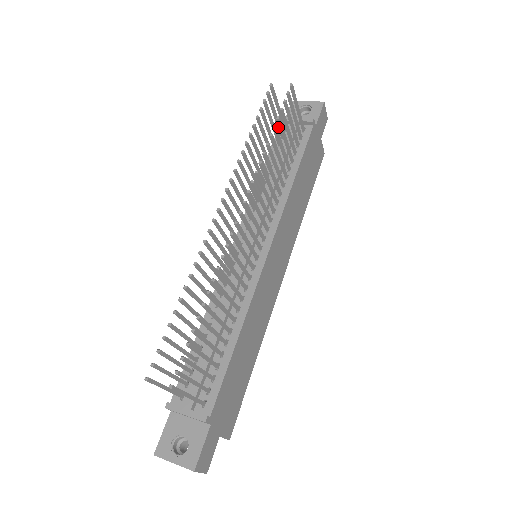
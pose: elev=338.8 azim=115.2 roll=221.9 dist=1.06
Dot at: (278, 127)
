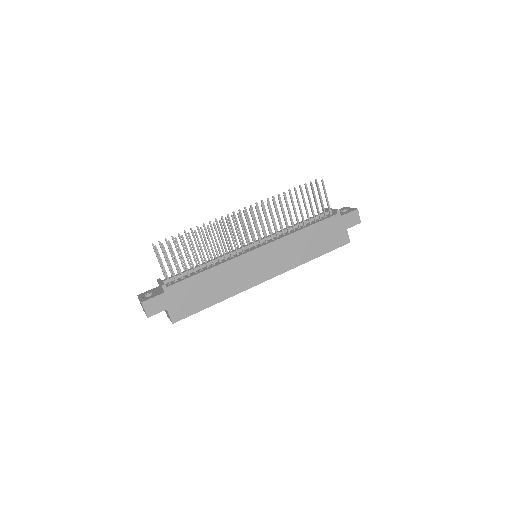
Dot at: occluded
